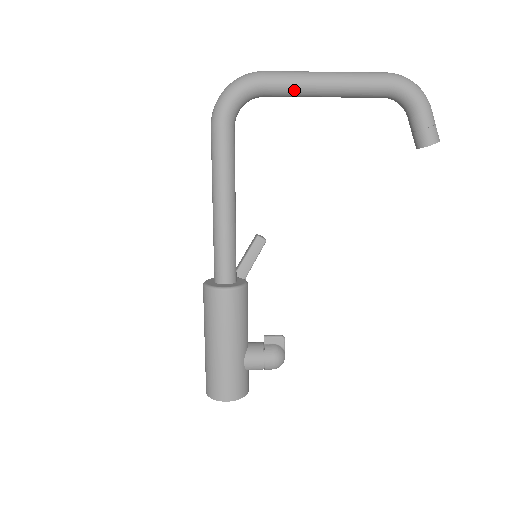
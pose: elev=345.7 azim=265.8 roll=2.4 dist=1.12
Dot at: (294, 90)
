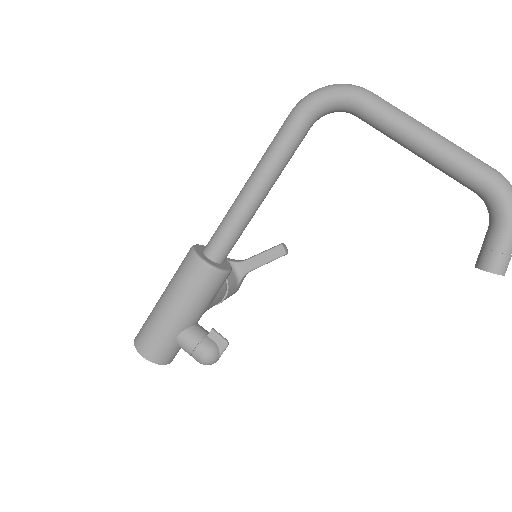
Dot at: (386, 126)
